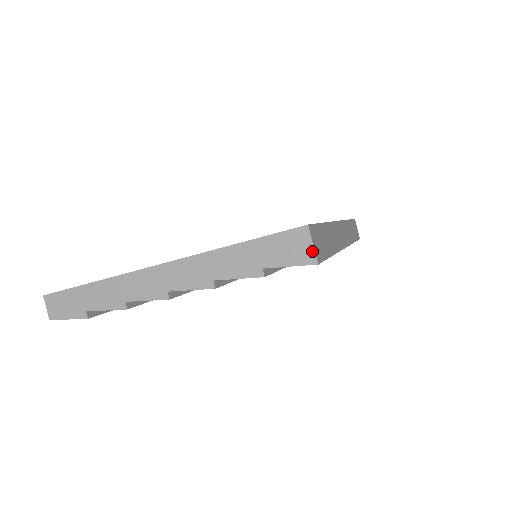
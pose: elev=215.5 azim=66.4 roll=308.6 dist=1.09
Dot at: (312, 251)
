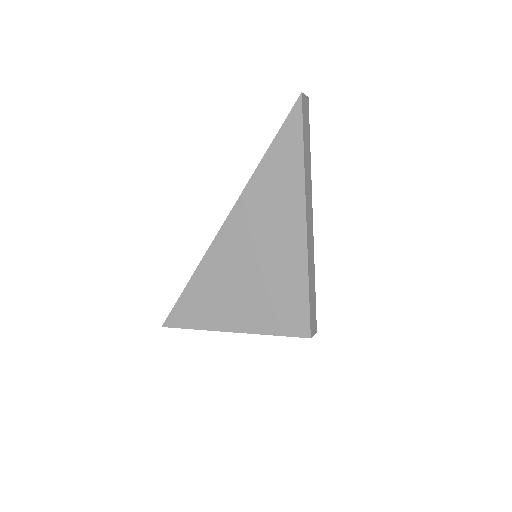
Dot at: (313, 335)
